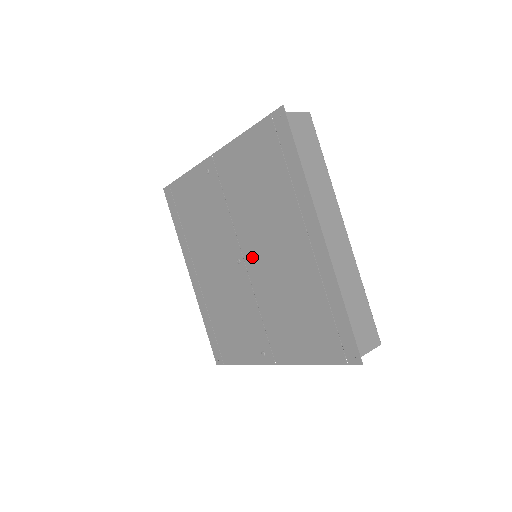
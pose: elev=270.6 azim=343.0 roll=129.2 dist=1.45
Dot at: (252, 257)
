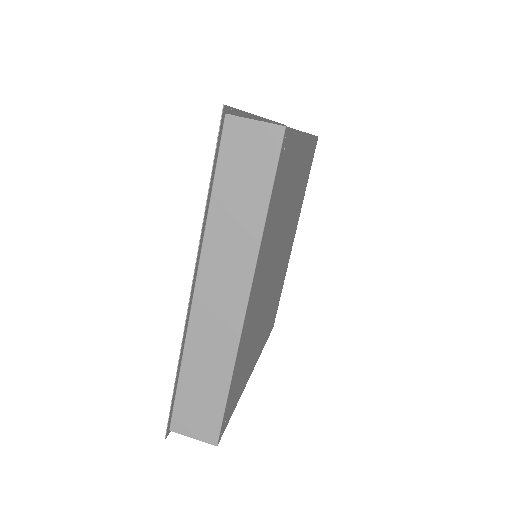
Dot at: occluded
